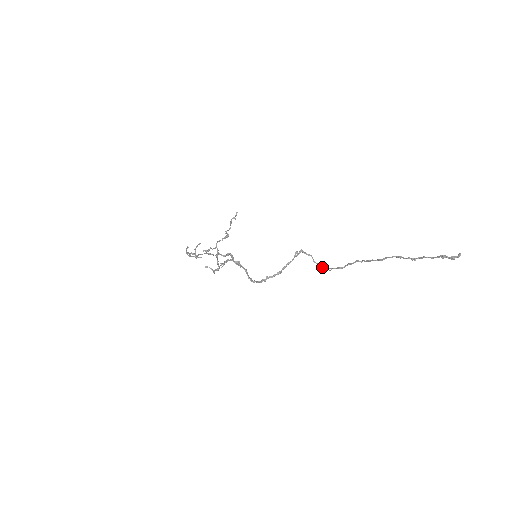
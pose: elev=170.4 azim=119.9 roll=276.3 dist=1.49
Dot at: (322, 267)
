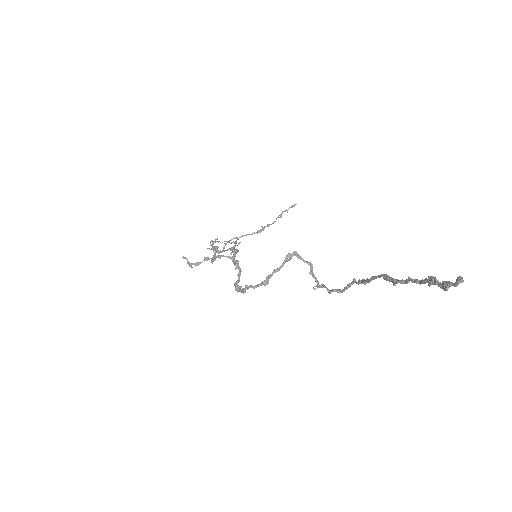
Dot at: (319, 285)
